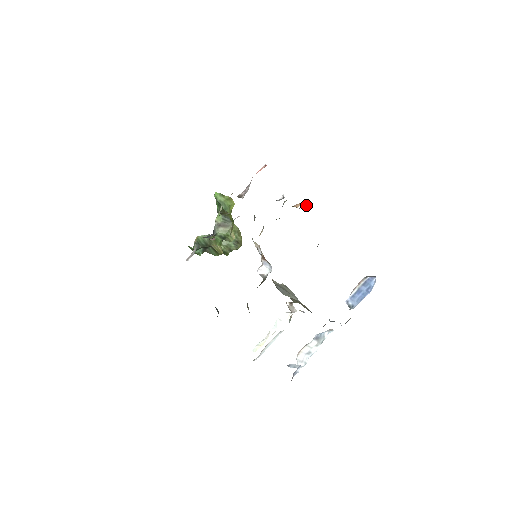
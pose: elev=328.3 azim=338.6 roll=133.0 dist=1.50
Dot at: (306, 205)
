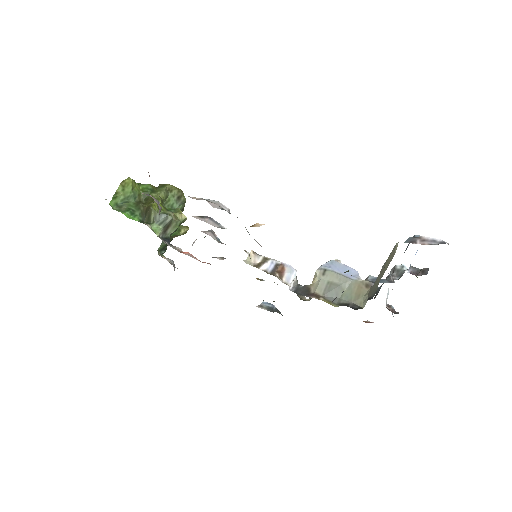
Dot at: occluded
